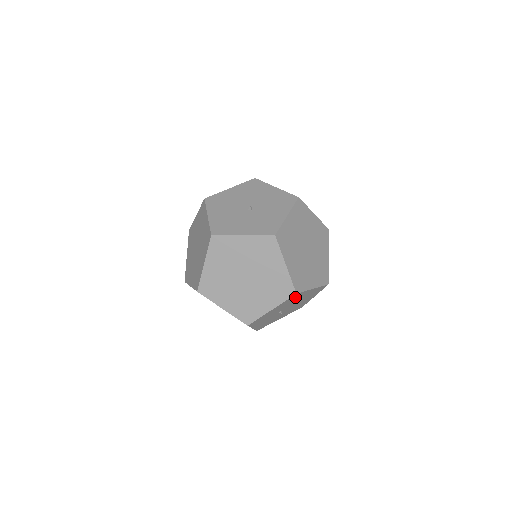
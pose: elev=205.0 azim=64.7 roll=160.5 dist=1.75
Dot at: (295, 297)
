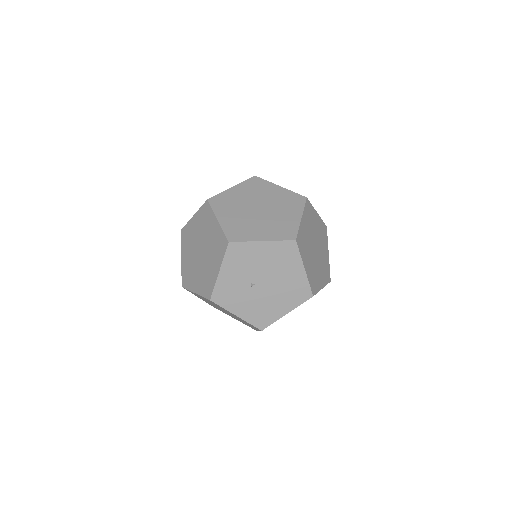
Dot at: (241, 253)
